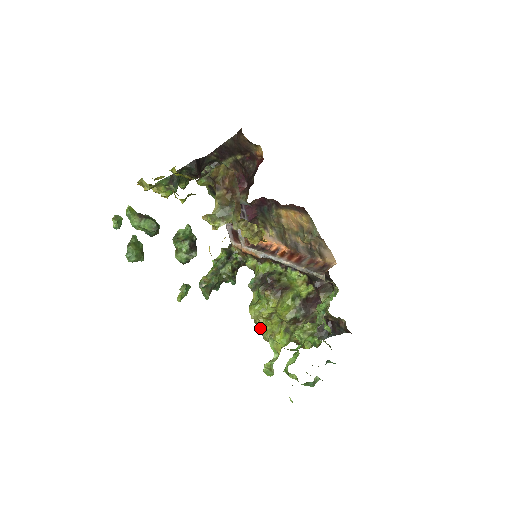
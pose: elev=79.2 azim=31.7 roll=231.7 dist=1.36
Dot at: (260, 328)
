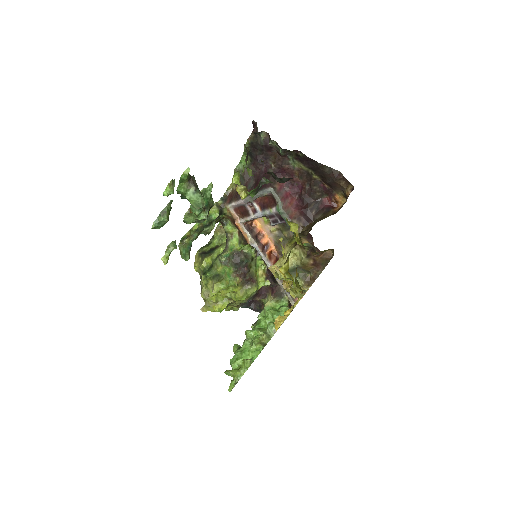
Dot at: (209, 294)
